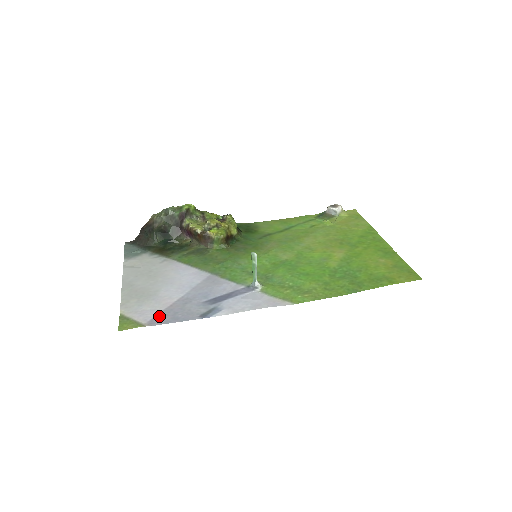
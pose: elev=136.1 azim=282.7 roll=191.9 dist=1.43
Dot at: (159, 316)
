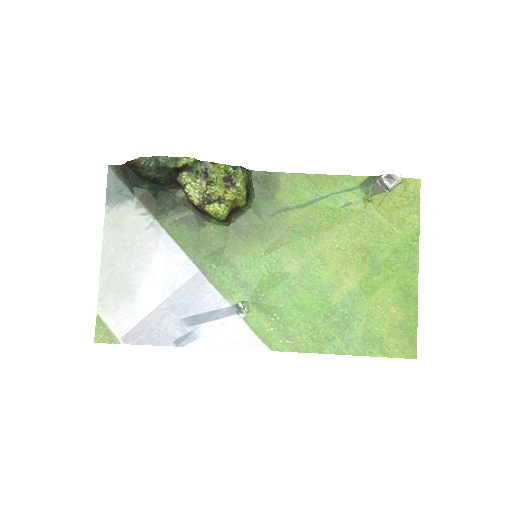
Dot at: (135, 331)
